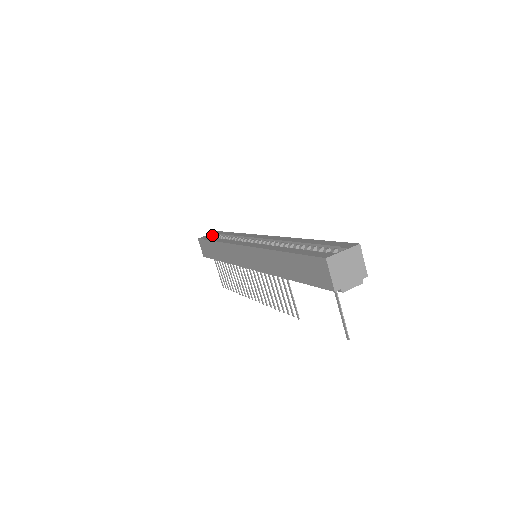
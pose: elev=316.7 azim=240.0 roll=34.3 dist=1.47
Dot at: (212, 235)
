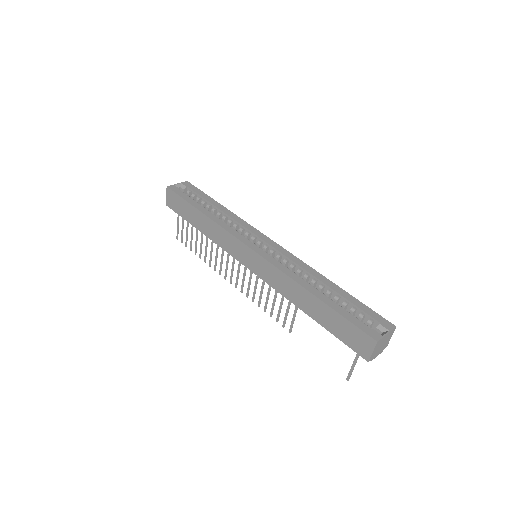
Dot at: (183, 186)
